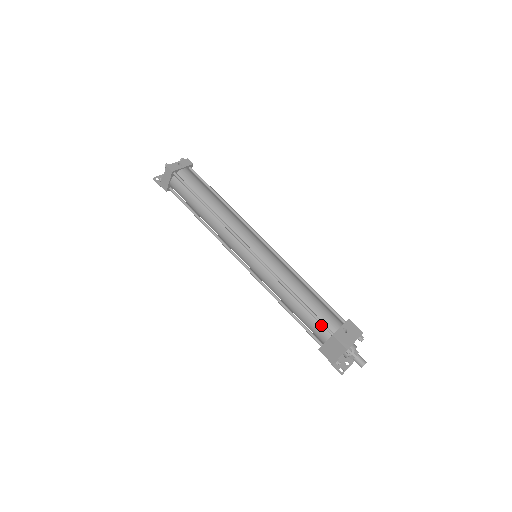
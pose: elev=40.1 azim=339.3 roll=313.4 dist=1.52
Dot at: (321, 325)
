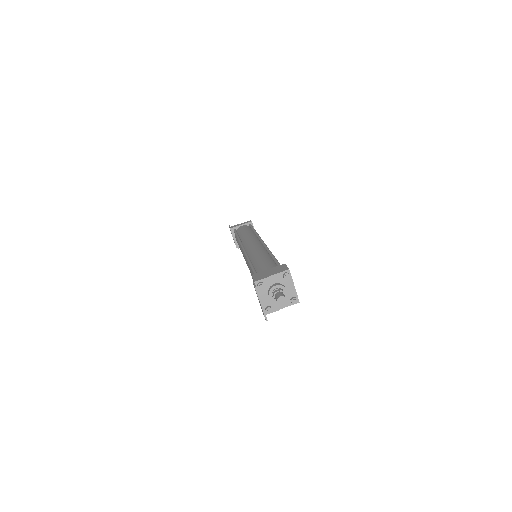
Dot at: occluded
